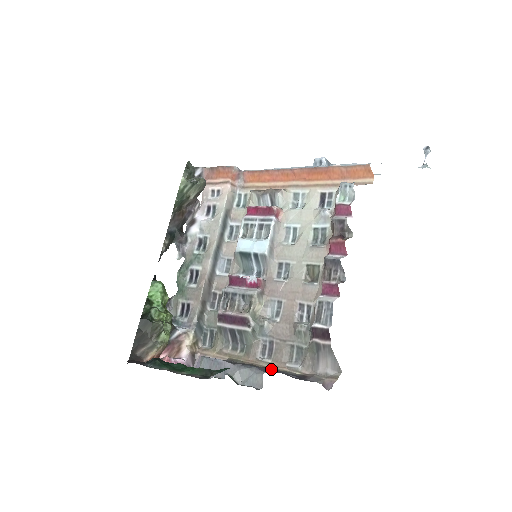
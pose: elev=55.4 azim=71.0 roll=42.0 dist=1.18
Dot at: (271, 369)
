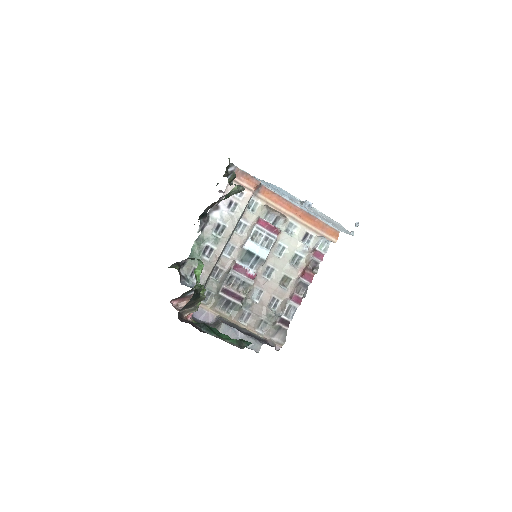
Dot at: (248, 331)
